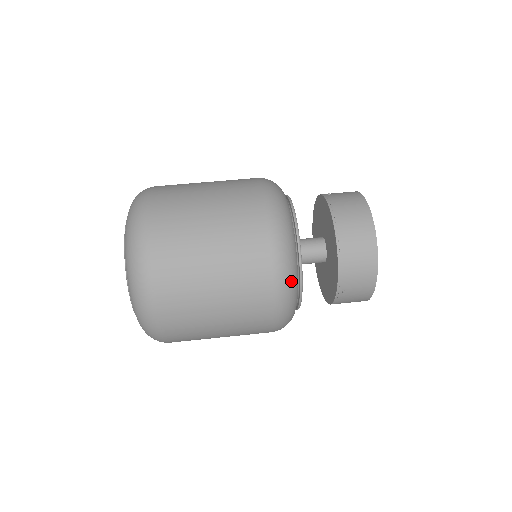
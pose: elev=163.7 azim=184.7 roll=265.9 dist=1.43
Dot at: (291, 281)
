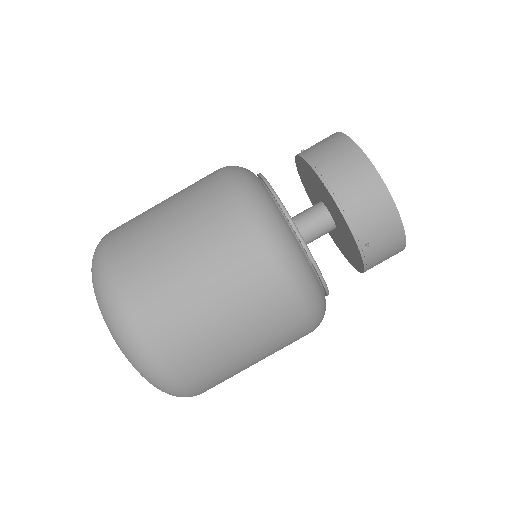
Dot at: (293, 256)
